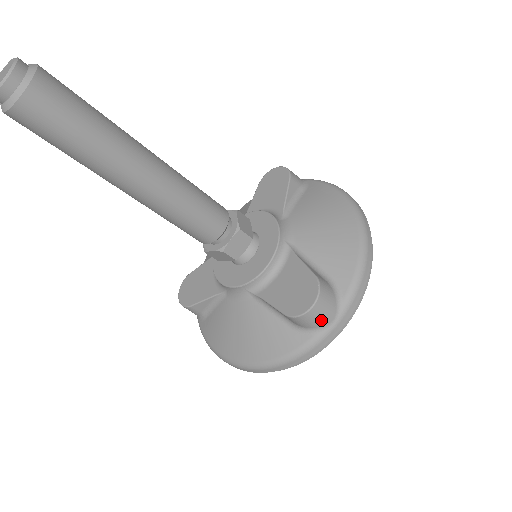
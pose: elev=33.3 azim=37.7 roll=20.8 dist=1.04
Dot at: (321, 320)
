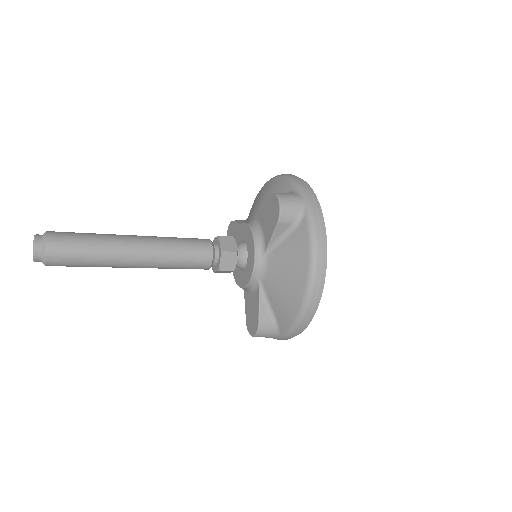
Dot at: (265, 337)
